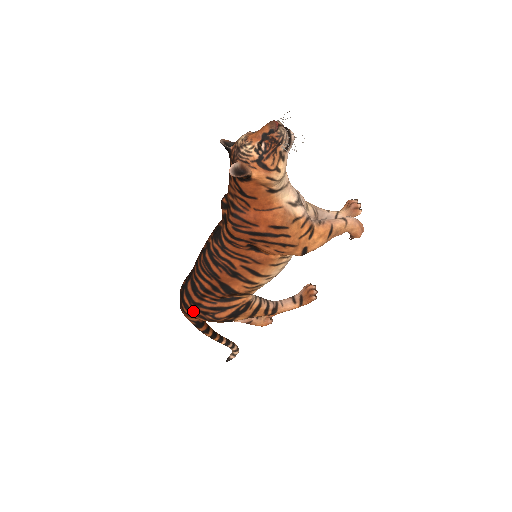
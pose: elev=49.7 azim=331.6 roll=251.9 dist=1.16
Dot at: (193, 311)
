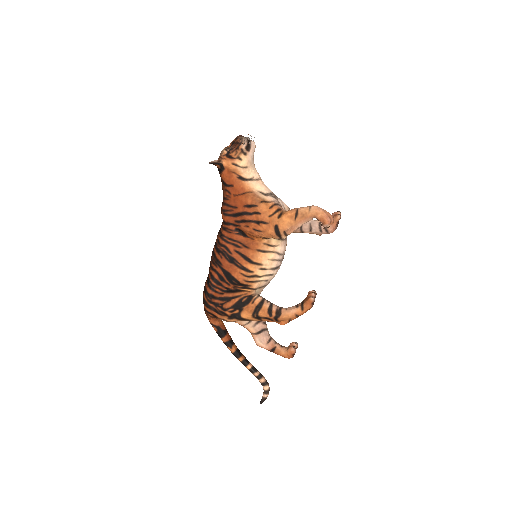
Dot at: (208, 304)
